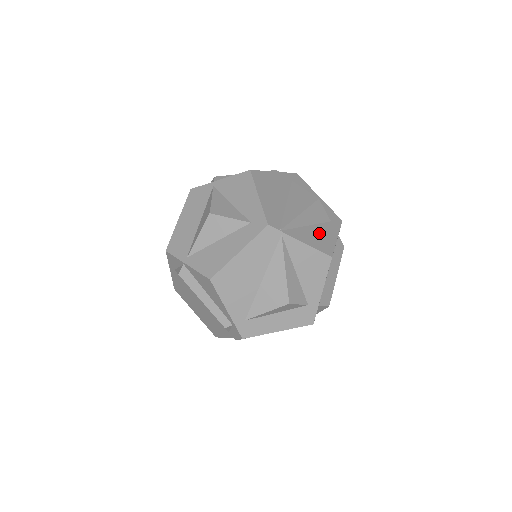
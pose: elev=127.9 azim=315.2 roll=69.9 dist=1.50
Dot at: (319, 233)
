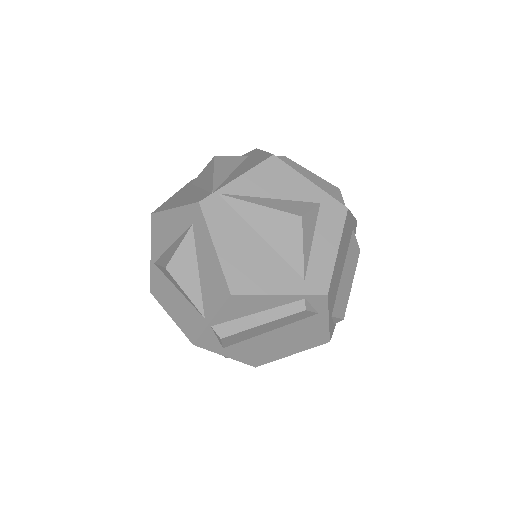
Dot at: (246, 164)
